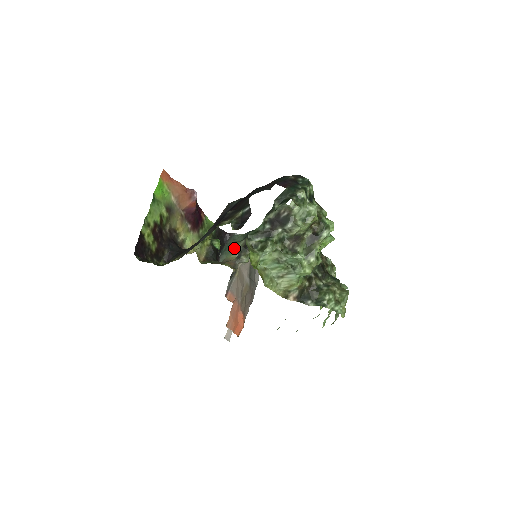
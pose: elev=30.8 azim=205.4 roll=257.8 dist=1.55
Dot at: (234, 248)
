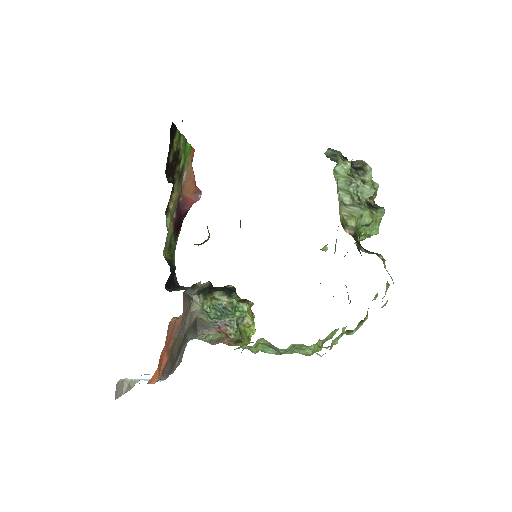
Dot at: occluded
